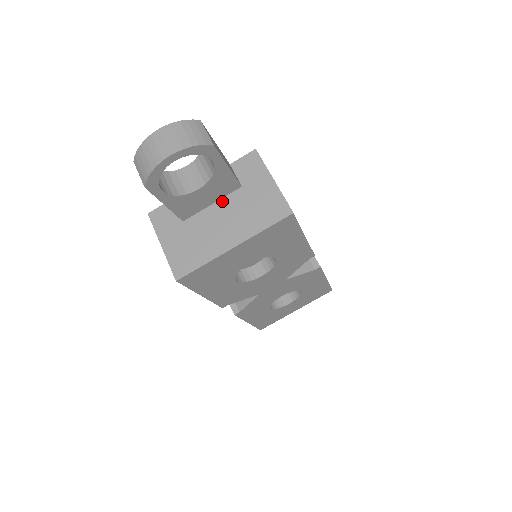
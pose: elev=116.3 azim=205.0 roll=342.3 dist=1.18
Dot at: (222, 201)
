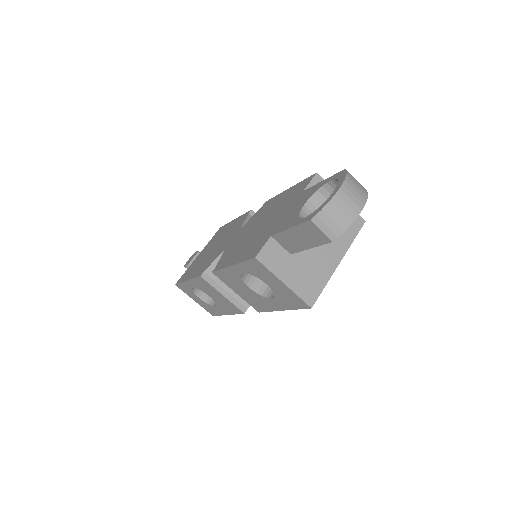
Dot at: occluded
